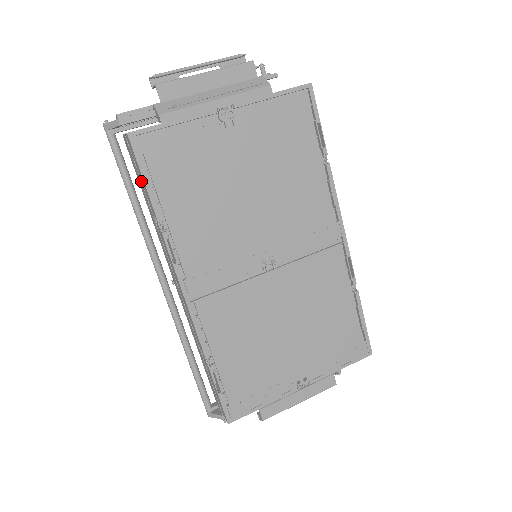
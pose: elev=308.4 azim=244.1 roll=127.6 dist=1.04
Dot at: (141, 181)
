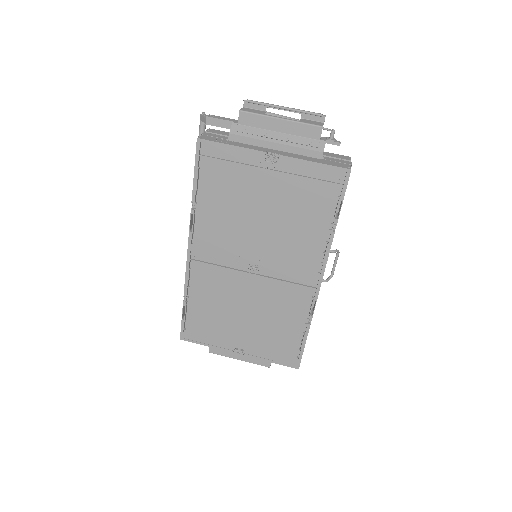
Dot at: occluded
